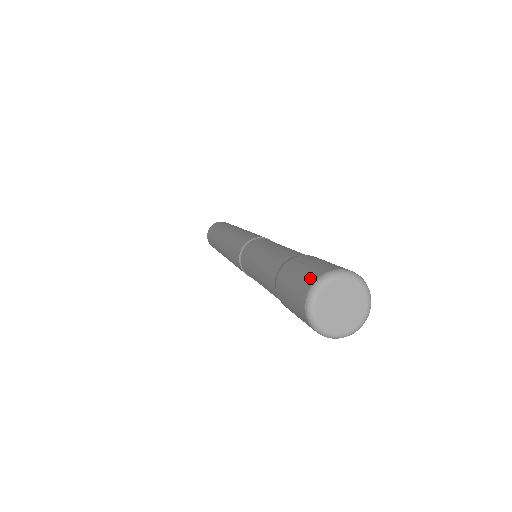
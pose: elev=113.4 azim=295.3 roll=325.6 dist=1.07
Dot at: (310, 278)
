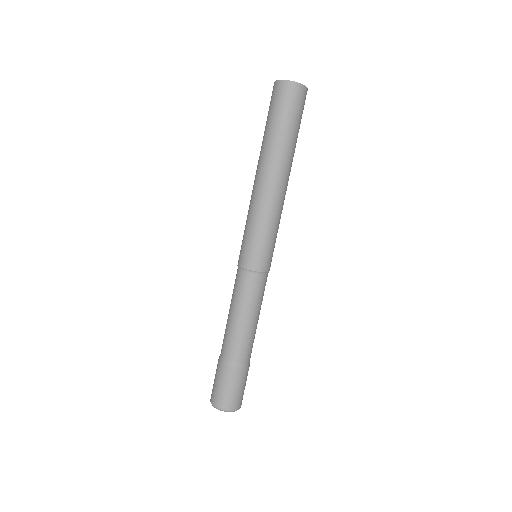
Dot at: (220, 403)
